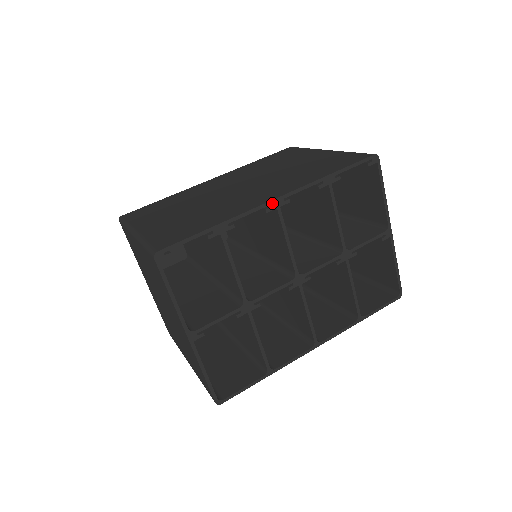
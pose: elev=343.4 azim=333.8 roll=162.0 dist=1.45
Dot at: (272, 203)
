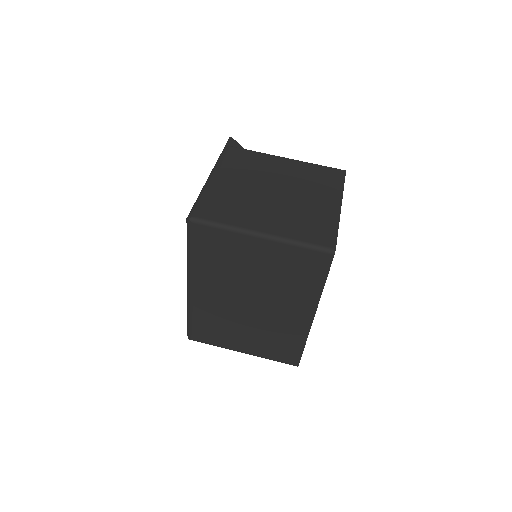
Dot at: (313, 319)
